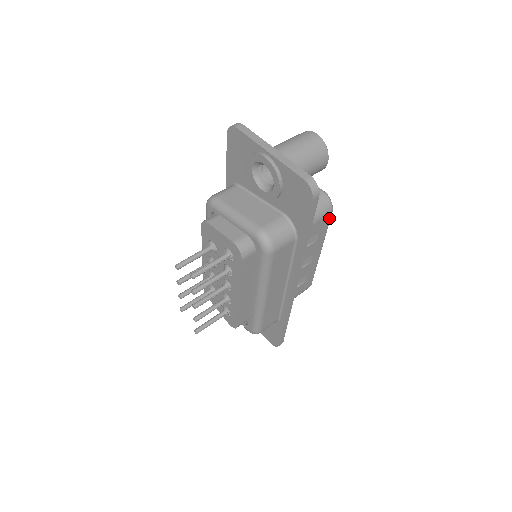
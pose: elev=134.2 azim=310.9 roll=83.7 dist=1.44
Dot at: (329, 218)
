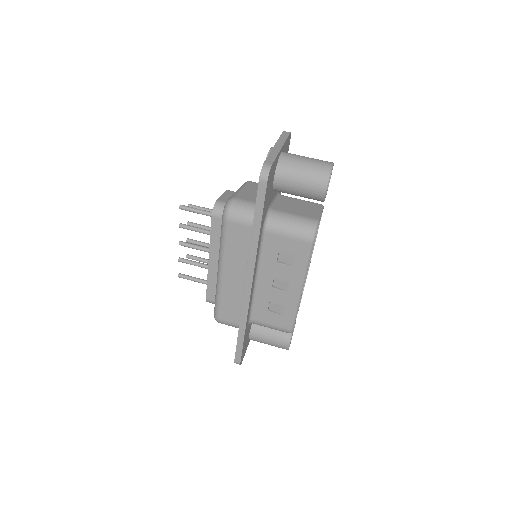
Dot at: (308, 248)
